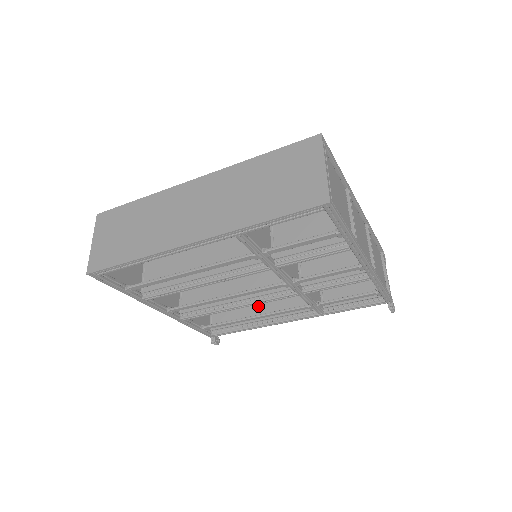
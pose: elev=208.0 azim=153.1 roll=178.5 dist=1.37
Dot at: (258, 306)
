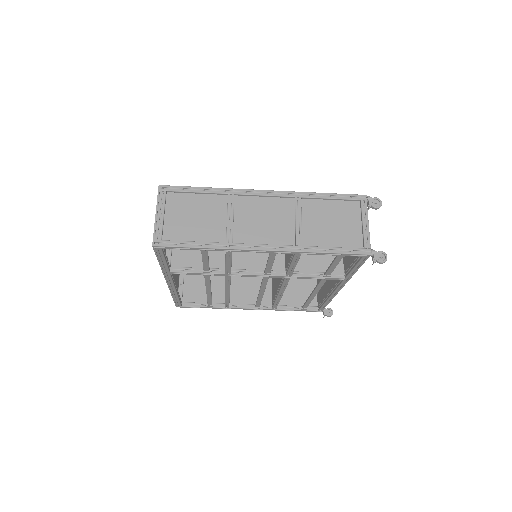
Dot at: occluded
